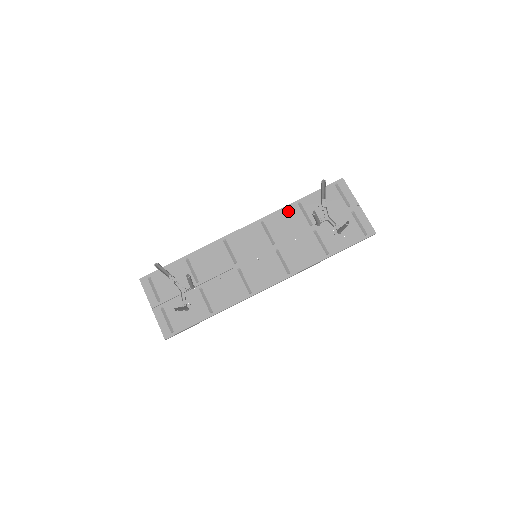
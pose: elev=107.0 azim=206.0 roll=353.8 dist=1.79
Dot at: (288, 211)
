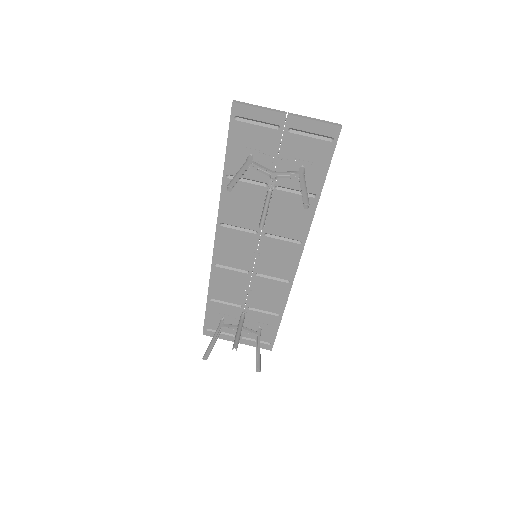
Dot at: (229, 194)
